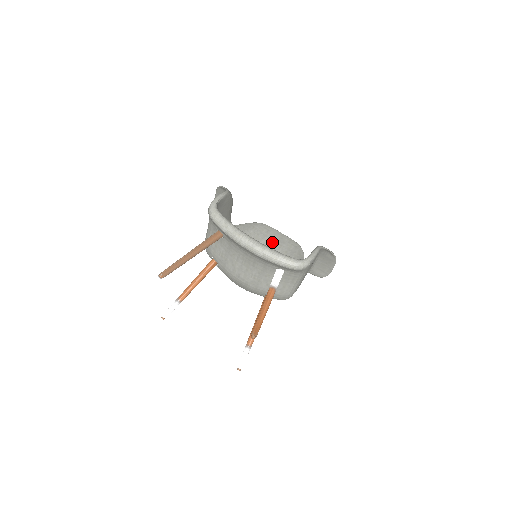
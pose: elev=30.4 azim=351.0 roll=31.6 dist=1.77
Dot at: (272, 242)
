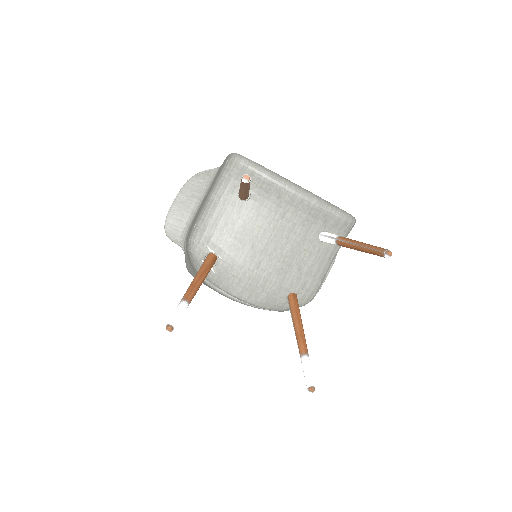
Dot at: occluded
